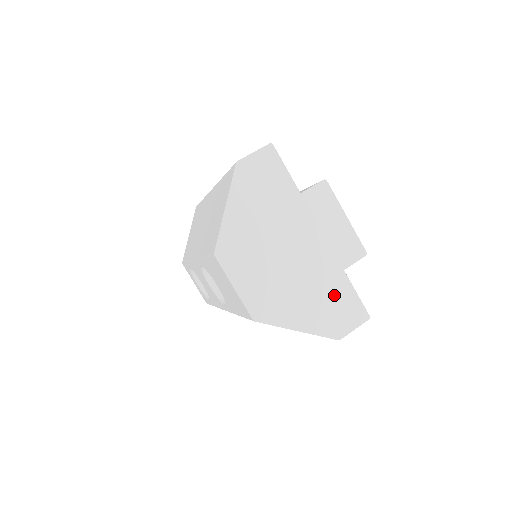
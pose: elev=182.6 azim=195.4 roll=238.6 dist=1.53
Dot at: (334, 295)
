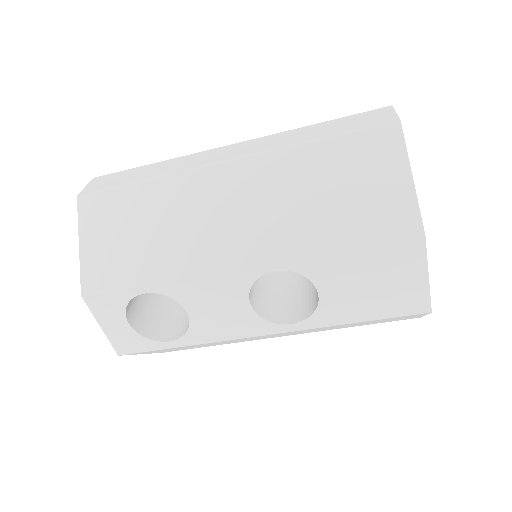
Dot at: occluded
